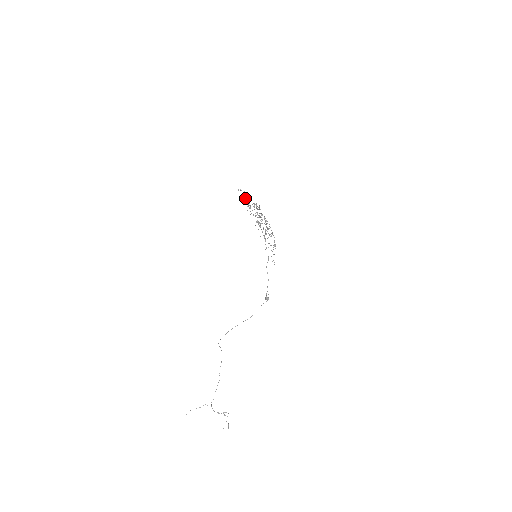
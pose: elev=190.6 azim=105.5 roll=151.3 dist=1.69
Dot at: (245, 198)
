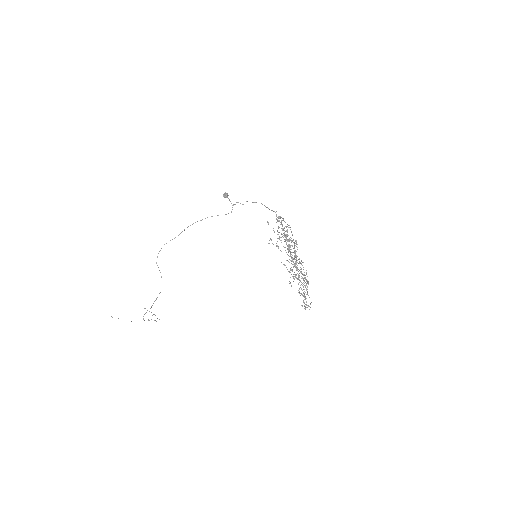
Dot at: (294, 251)
